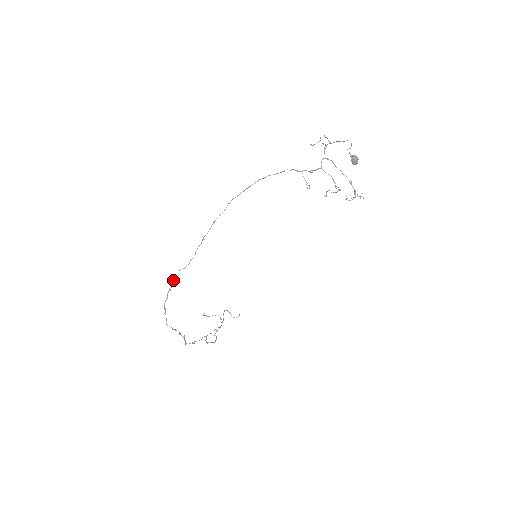
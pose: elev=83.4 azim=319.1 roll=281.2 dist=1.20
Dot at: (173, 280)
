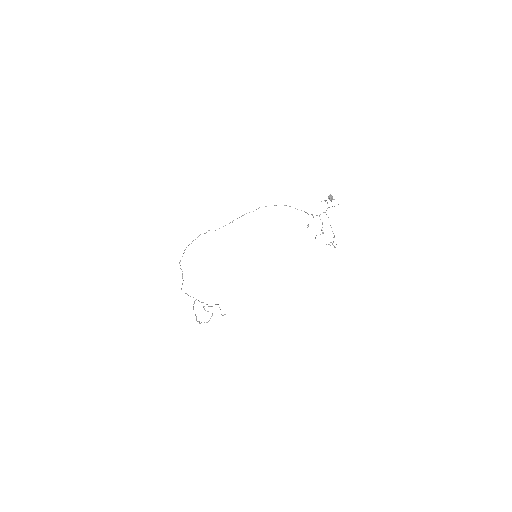
Dot at: occluded
